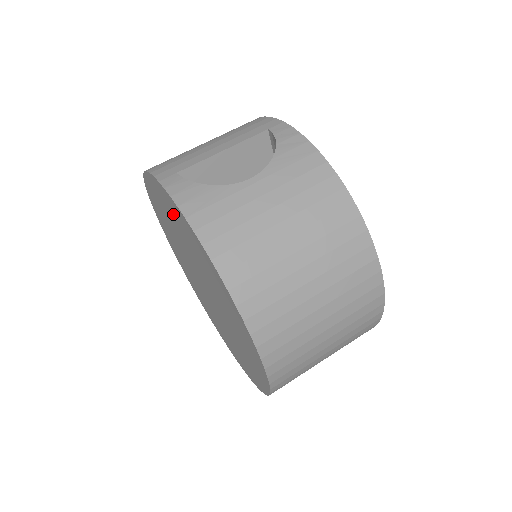
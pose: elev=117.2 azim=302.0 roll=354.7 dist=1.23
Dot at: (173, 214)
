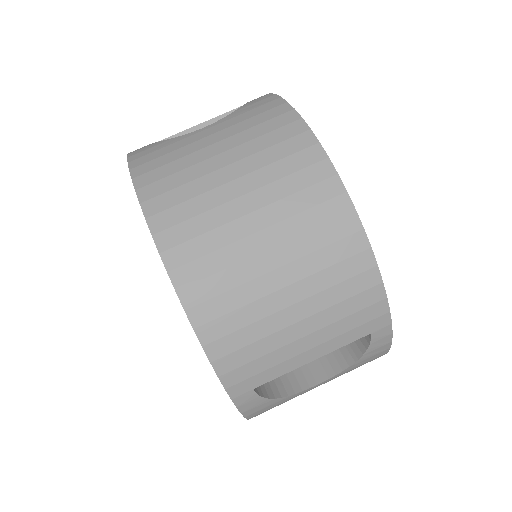
Dot at: occluded
